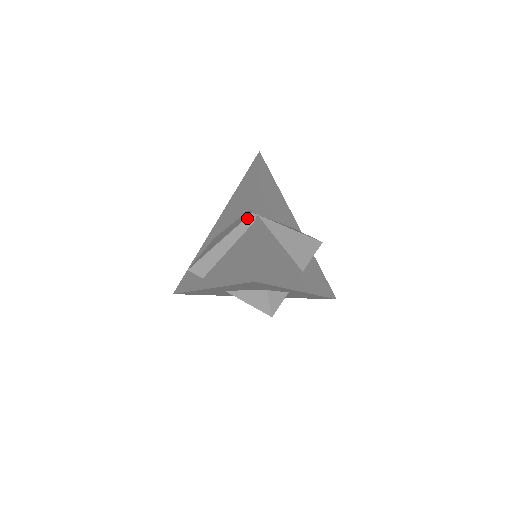
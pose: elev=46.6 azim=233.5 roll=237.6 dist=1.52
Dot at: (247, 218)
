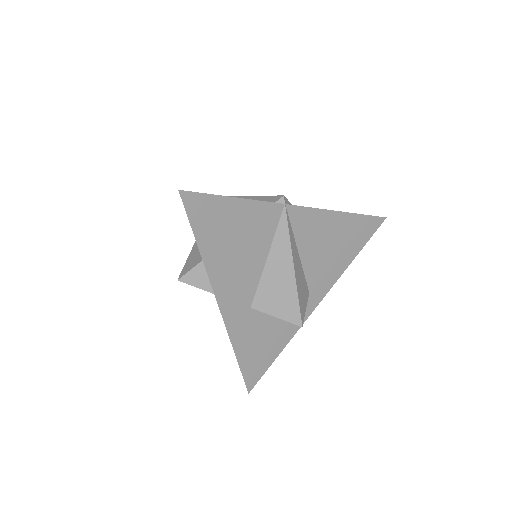
Dot at: (277, 196)
